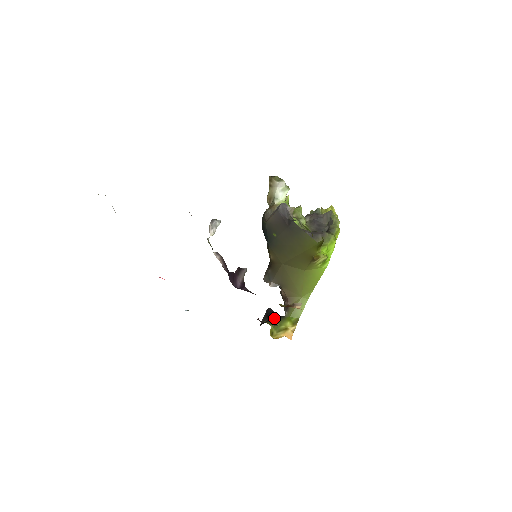
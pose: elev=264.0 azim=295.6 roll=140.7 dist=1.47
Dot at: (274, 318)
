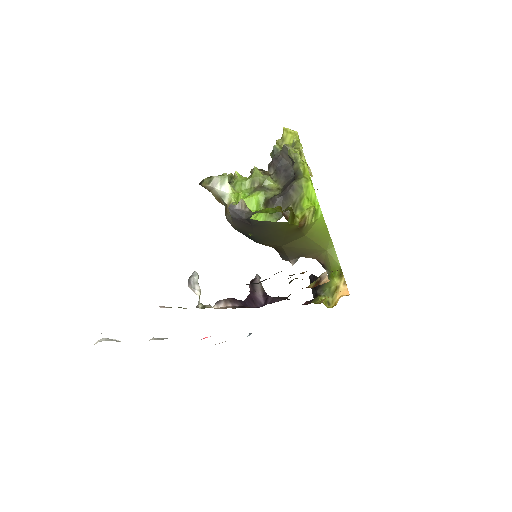
Dot at: (320, 285)
